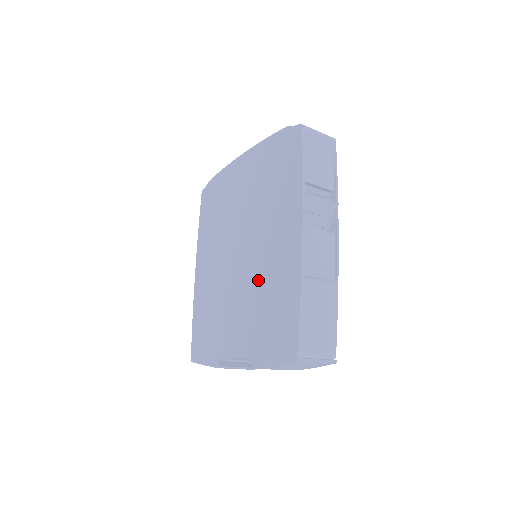
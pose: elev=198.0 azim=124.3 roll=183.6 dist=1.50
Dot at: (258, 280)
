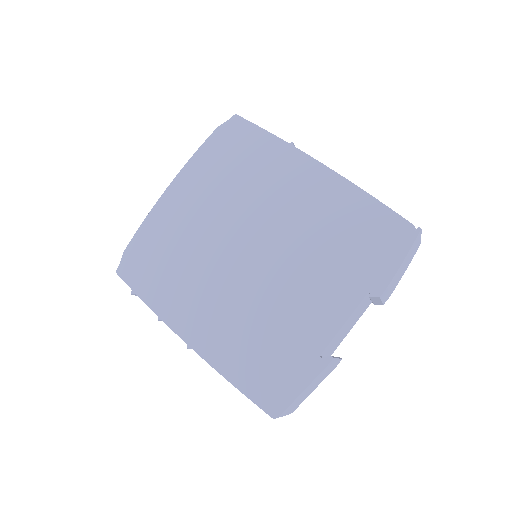
Dot at: (303, 238)
